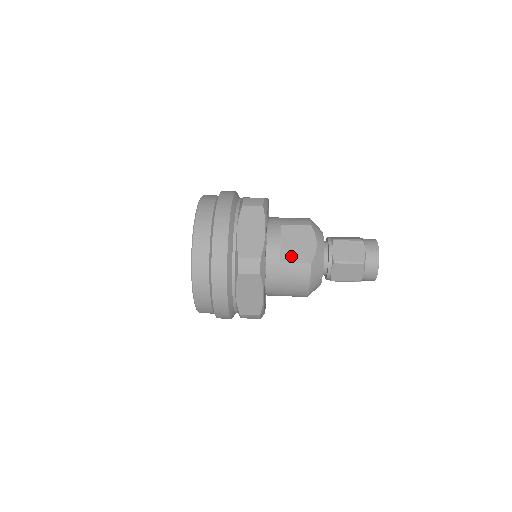
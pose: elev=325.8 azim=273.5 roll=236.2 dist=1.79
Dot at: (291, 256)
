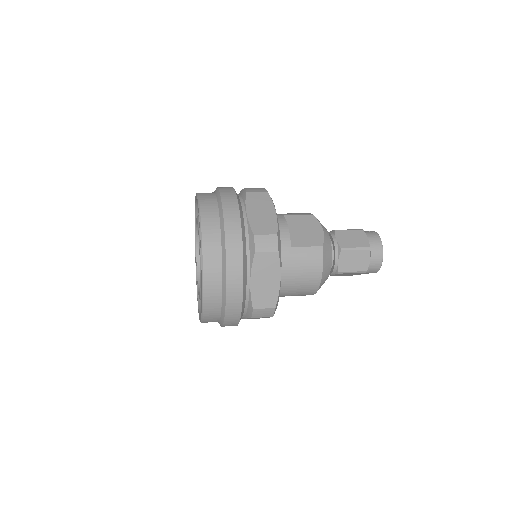
Dot at: (301, 241)
